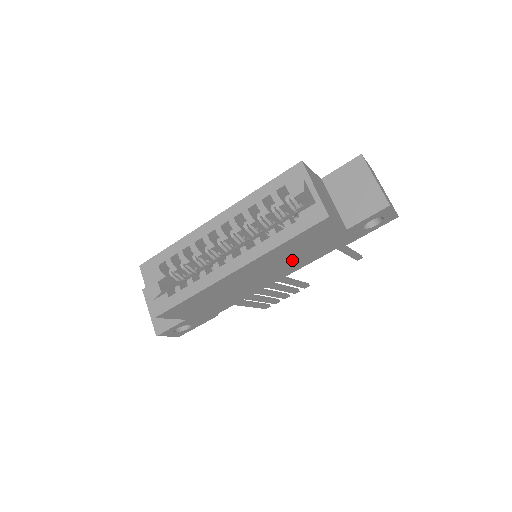
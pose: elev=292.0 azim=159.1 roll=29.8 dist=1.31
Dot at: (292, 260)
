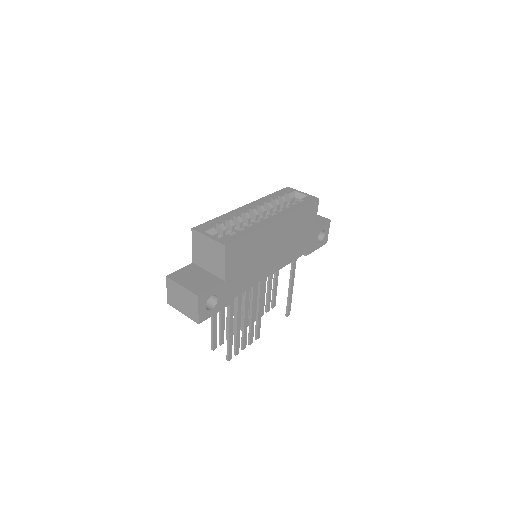
Dot at: (291, 243)
